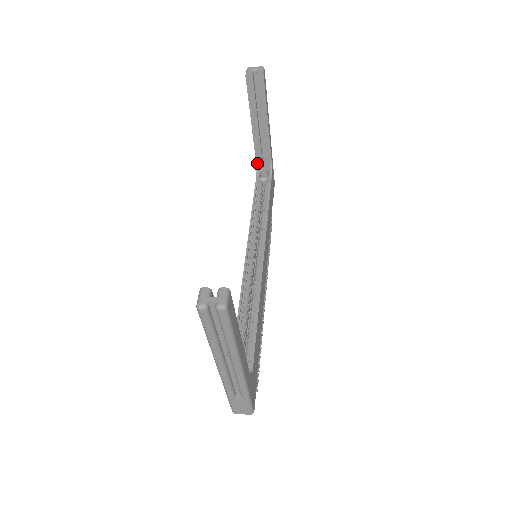
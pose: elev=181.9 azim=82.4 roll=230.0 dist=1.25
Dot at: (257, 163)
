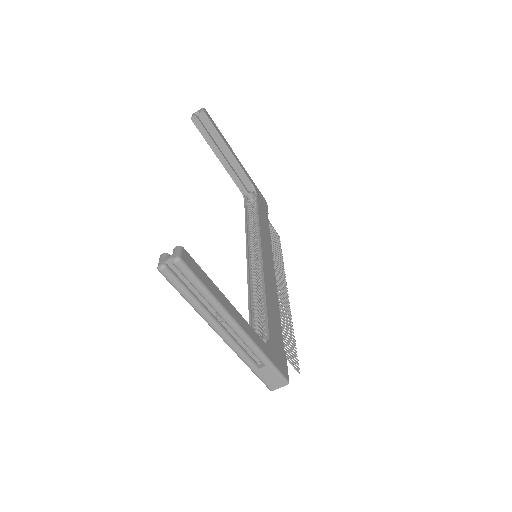
Dot at: (240, 190)
